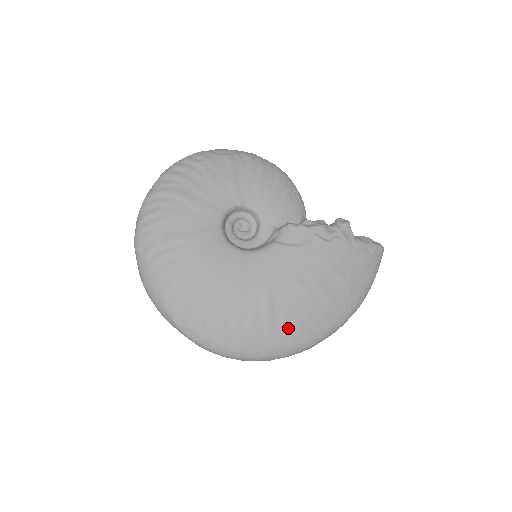
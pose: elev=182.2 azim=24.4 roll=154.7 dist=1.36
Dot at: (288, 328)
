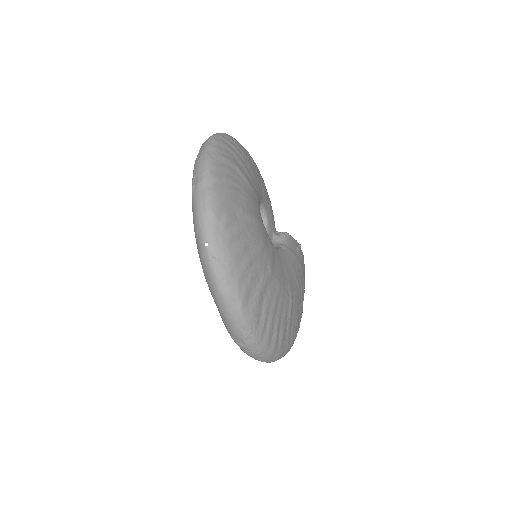
Dot at: (293, 328)
